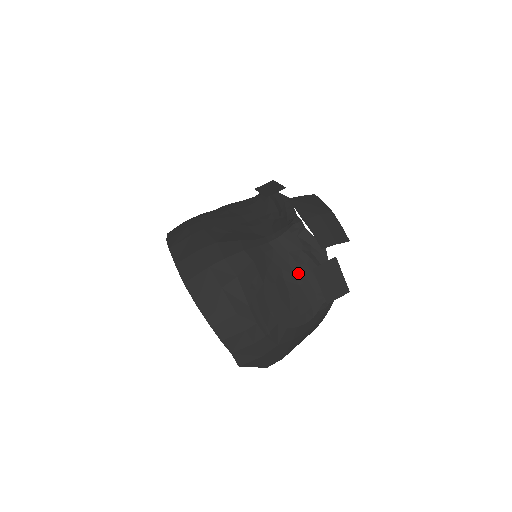
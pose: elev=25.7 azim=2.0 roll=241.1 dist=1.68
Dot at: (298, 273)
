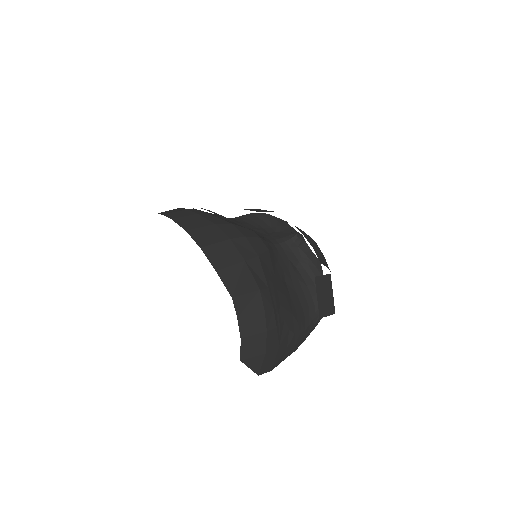
Dot at: (296, 282)
